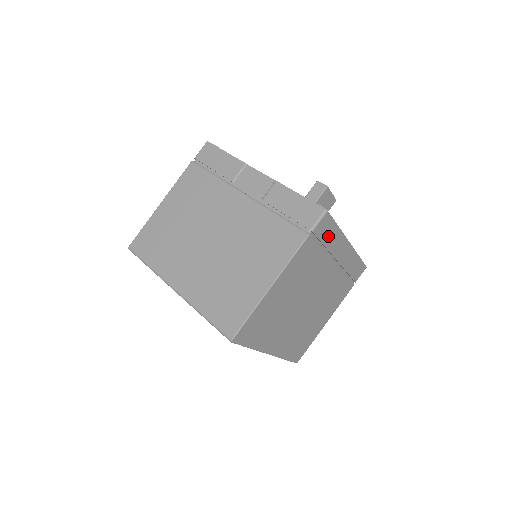
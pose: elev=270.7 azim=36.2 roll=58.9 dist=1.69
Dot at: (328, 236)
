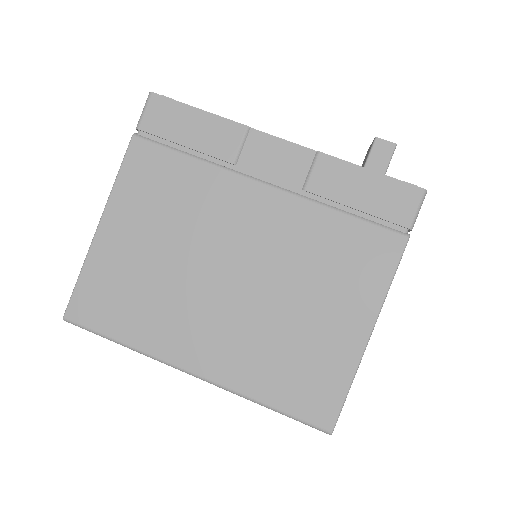
Dot at: occluded
